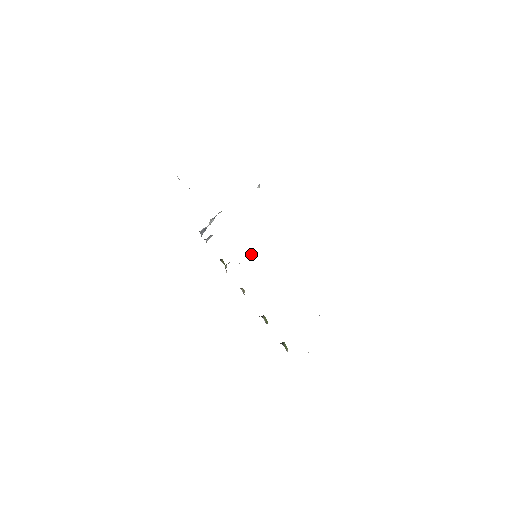
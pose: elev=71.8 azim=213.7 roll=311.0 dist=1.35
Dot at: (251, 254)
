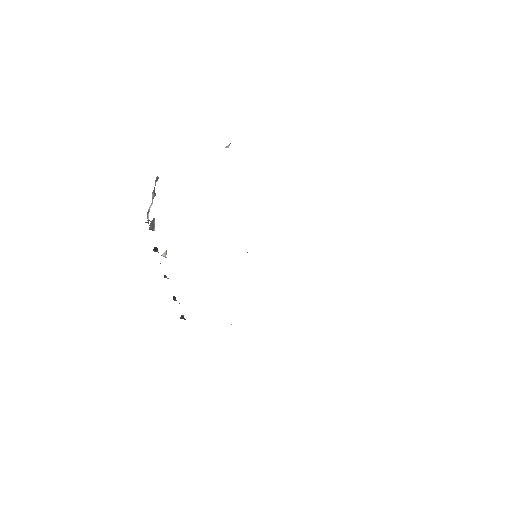
Dot at: occluded
